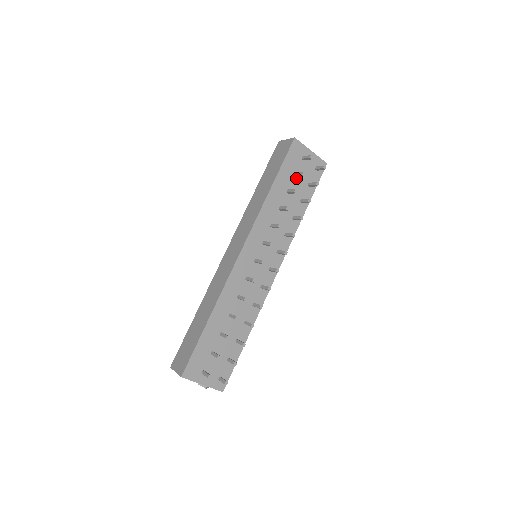
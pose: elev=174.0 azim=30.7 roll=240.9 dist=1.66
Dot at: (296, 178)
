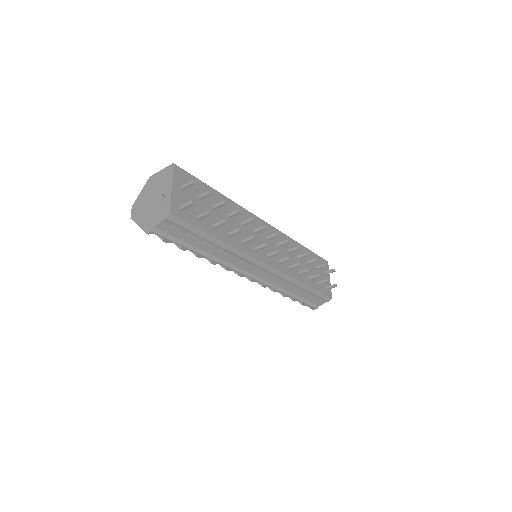
Dot at: (315, 269)
